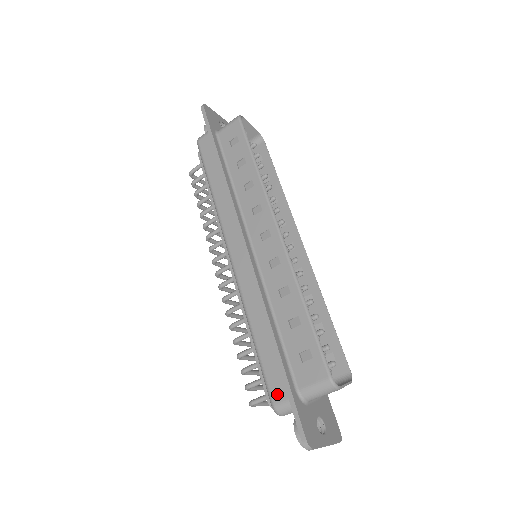
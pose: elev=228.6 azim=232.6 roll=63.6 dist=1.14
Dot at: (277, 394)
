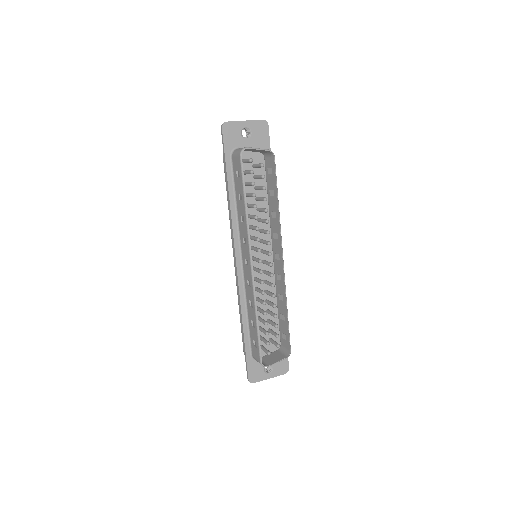
Dot at: occluded
